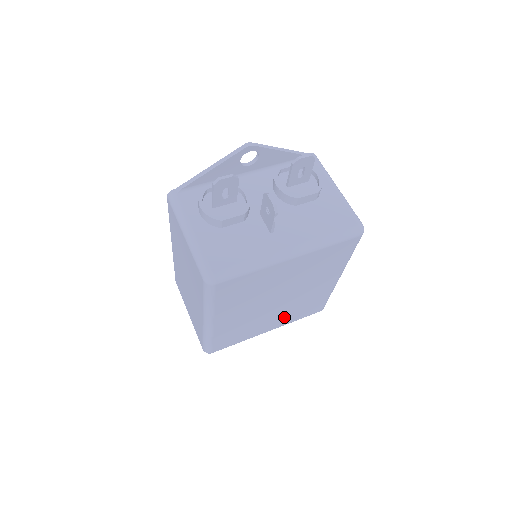
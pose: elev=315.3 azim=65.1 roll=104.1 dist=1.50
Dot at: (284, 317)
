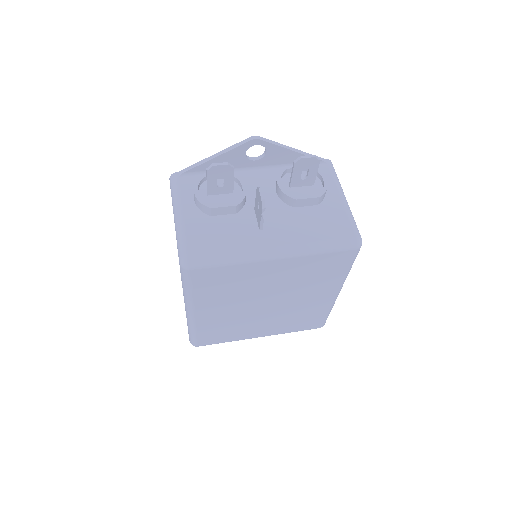
Dot at: (277, 325)
